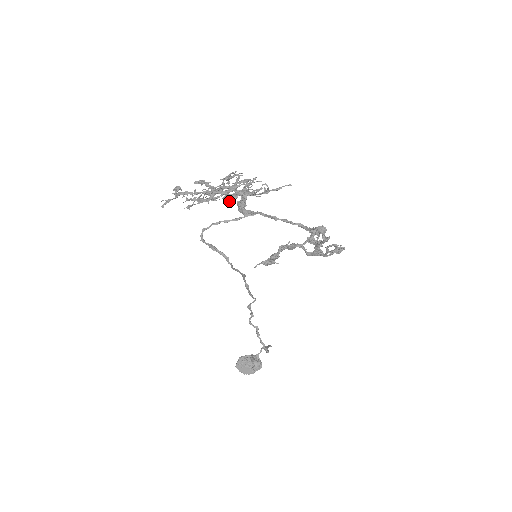
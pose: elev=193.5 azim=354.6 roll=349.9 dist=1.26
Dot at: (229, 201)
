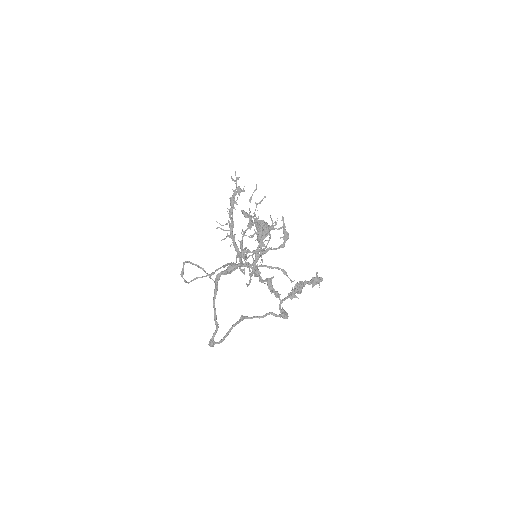
Dot at: (258, 236)
